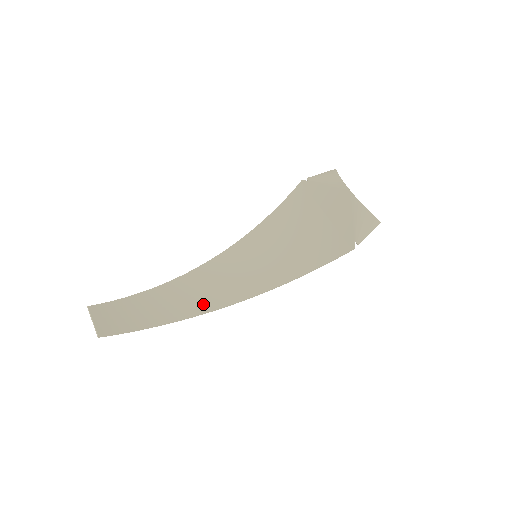
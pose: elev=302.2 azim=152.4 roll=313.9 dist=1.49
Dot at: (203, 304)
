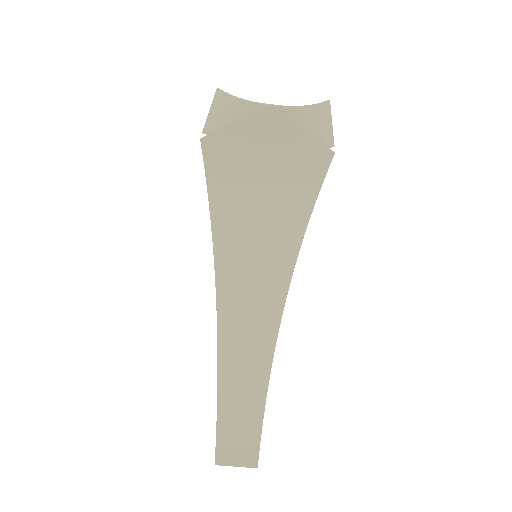
Dot at: (265, 336)
